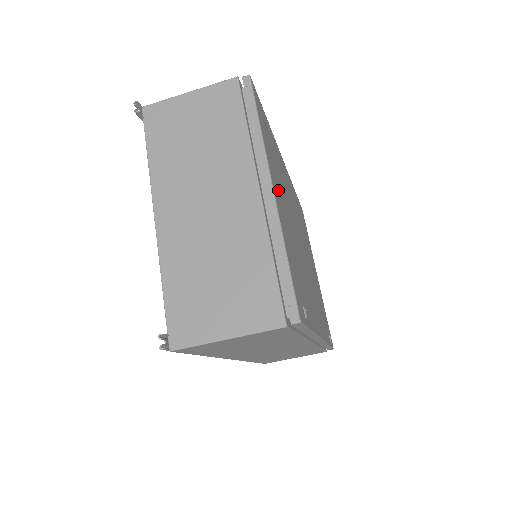
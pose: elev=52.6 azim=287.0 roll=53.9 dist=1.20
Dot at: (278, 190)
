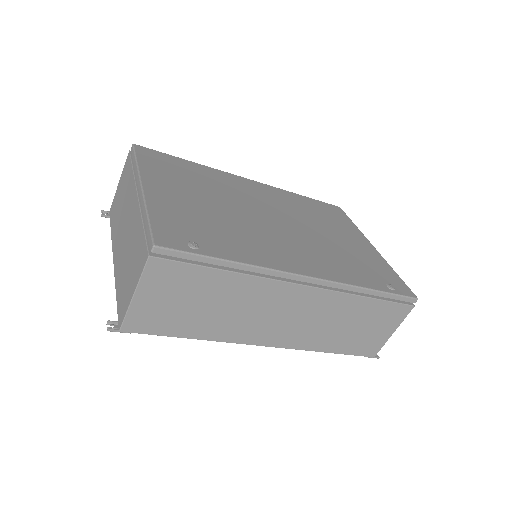
Dot at: (171, 188)
